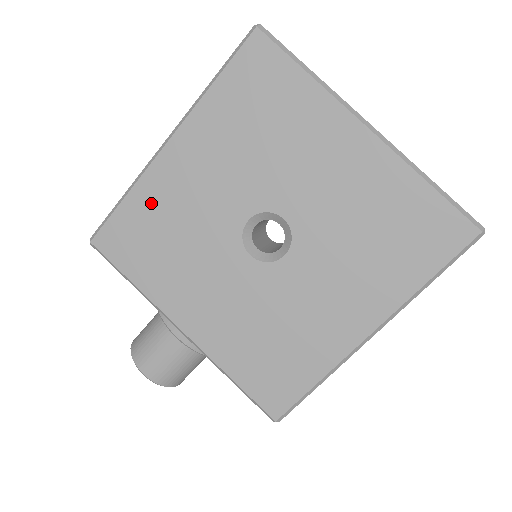
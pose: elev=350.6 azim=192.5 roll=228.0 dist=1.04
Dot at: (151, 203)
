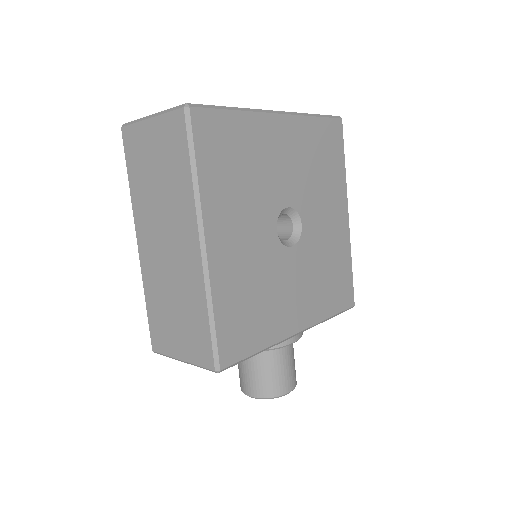
Dot at: (230, 293)
